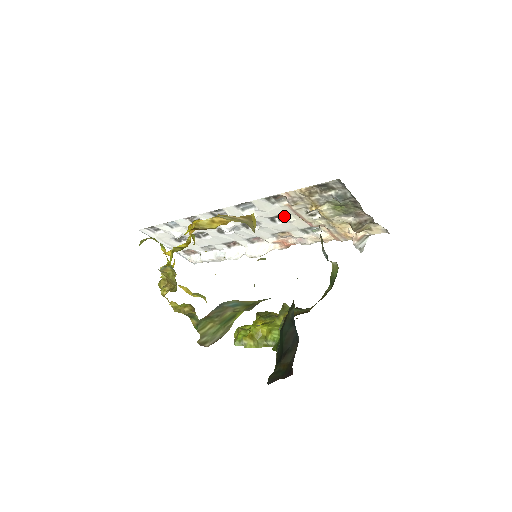
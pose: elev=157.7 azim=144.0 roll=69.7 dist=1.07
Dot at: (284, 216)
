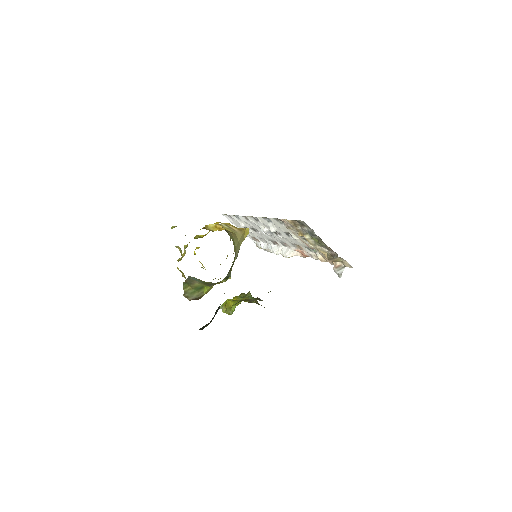
Dot at: occluded
